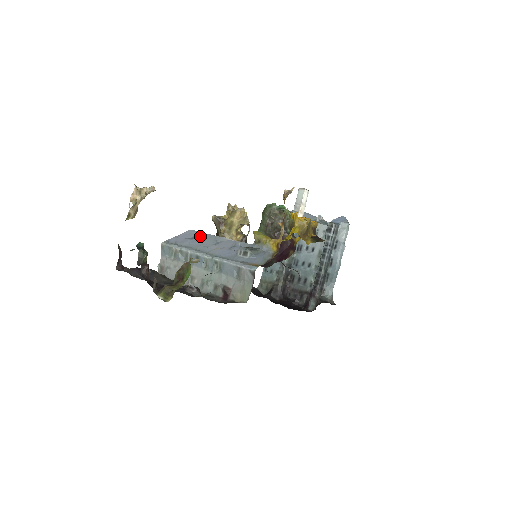
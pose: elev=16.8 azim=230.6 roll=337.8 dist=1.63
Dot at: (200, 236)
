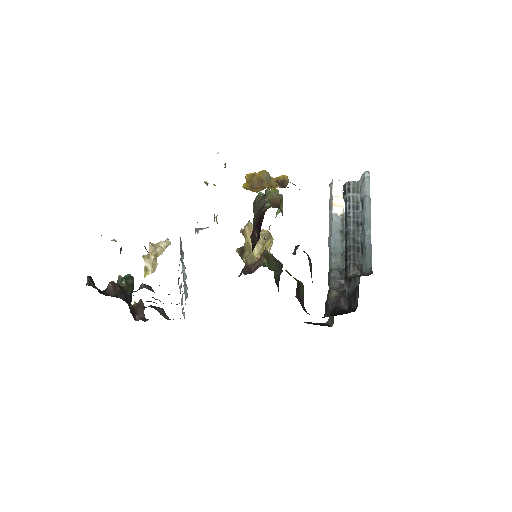
Dot at: occluded
